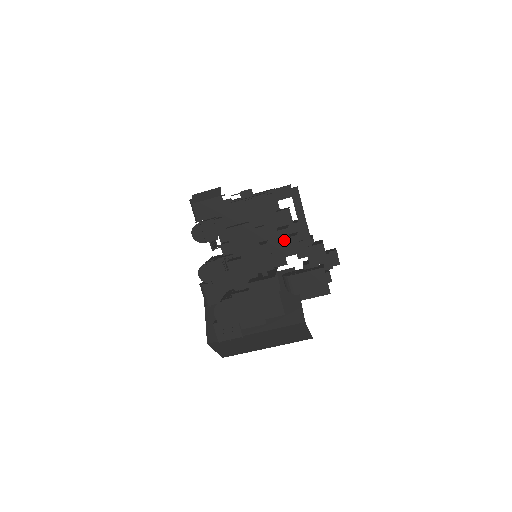
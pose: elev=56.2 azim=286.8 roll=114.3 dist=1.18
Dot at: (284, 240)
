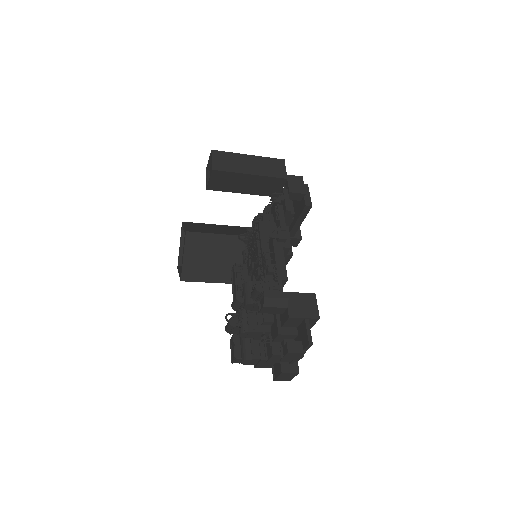
Dot at: occluded
